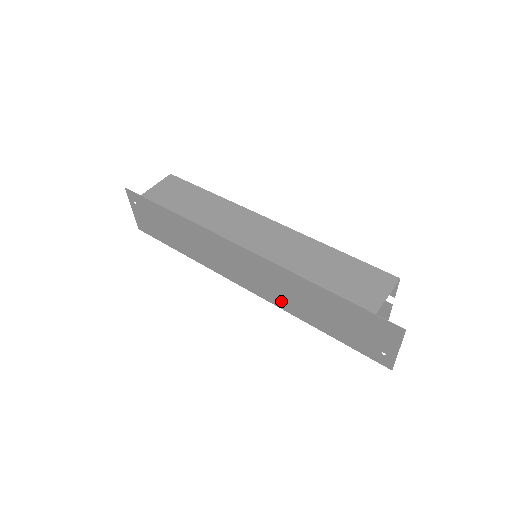
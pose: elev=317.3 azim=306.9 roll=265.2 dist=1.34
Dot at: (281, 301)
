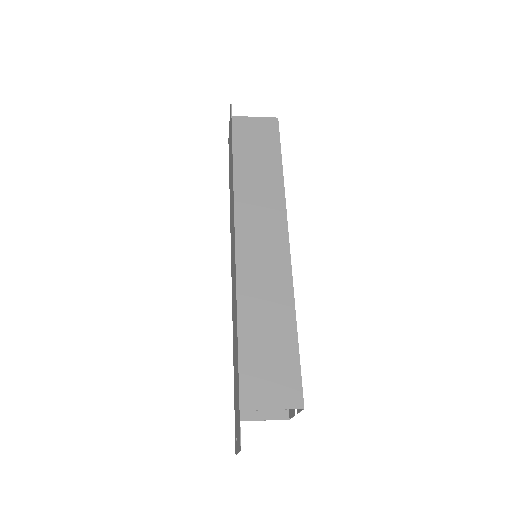
Dot at: occluded
